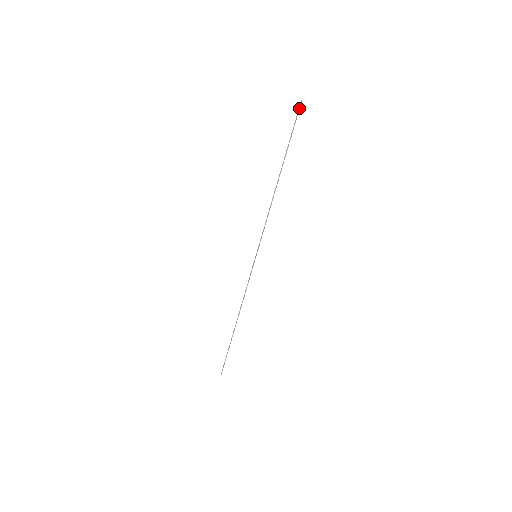
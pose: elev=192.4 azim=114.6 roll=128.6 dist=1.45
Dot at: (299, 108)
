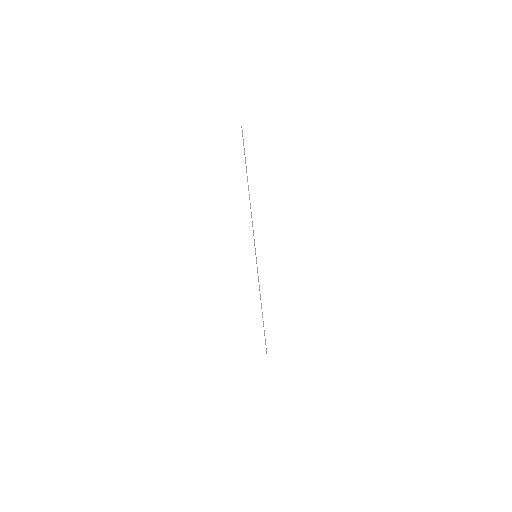
Dot at: (242, 133)
